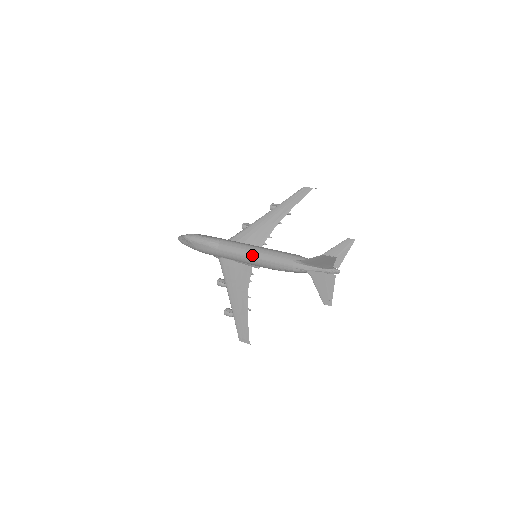
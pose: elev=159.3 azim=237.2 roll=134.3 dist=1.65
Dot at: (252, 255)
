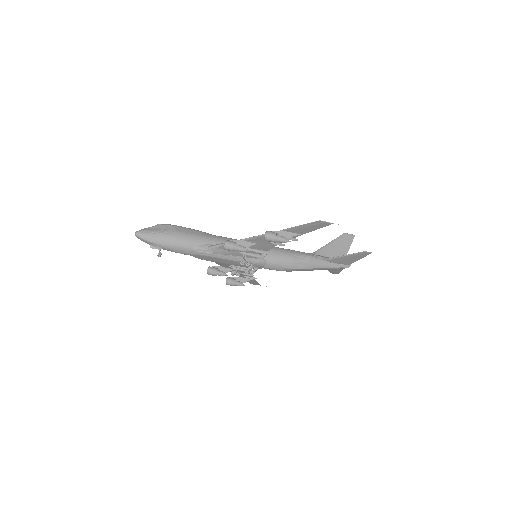
Dot at: occluded
